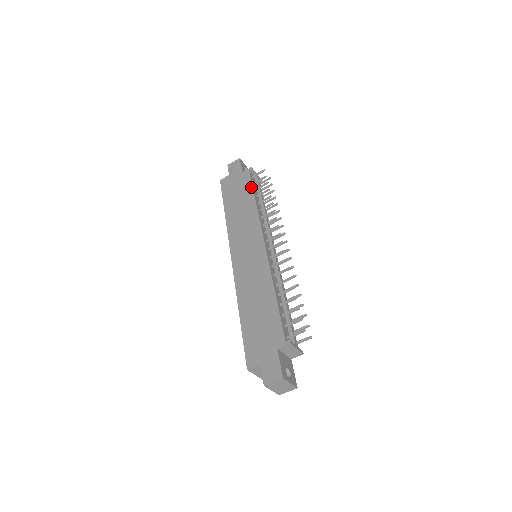
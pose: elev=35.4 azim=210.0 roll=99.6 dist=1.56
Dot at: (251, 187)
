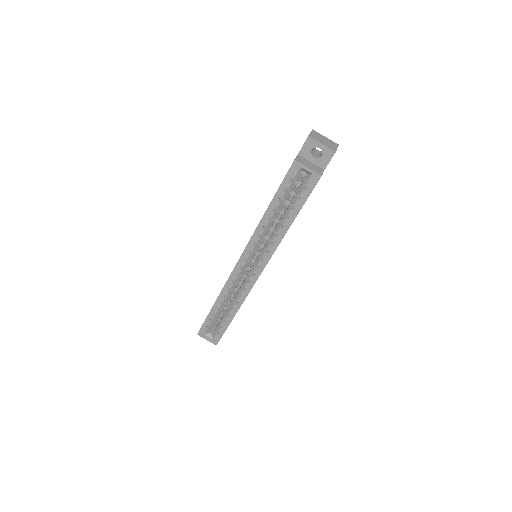
Dot at: occluded
